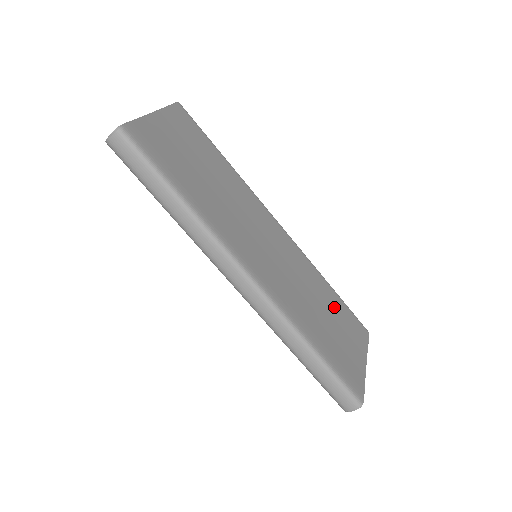
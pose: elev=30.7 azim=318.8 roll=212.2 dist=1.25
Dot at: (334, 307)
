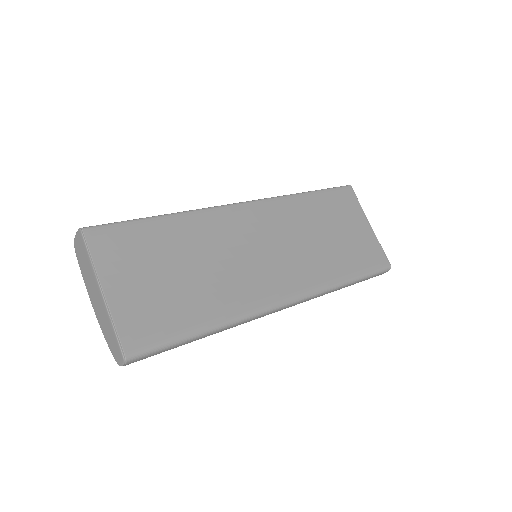
Dot at: (324, 212)
